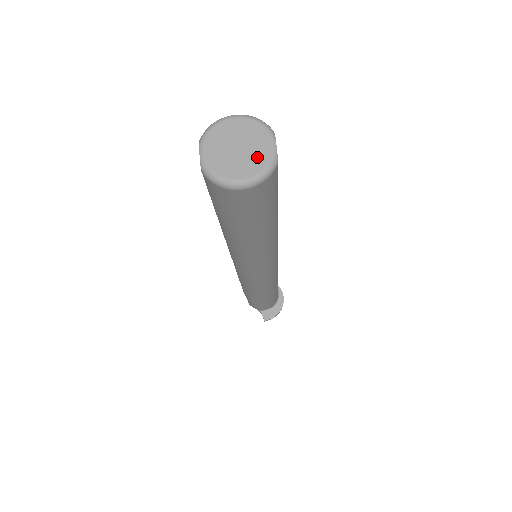
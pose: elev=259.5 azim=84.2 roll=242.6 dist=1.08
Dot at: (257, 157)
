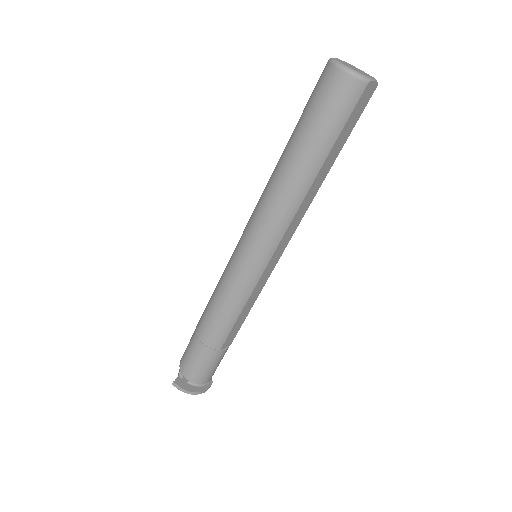
Dot at: (361, 73)
